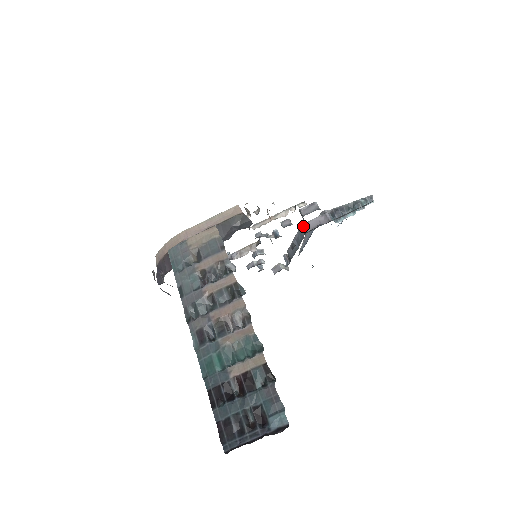
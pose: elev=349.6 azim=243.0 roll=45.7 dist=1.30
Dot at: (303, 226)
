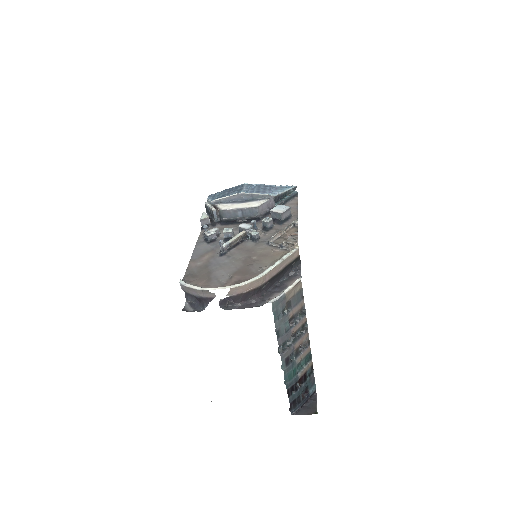
Dot at: (259, 208)
